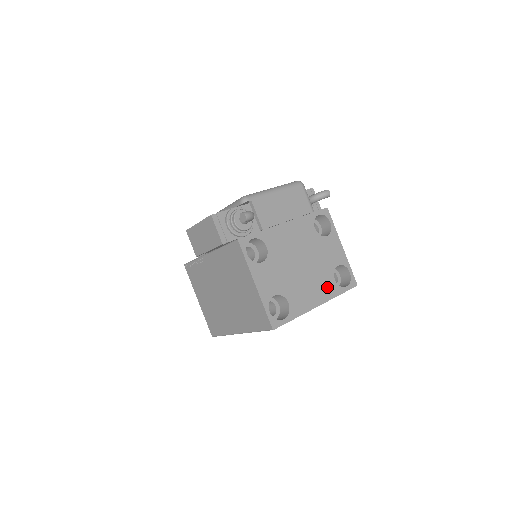
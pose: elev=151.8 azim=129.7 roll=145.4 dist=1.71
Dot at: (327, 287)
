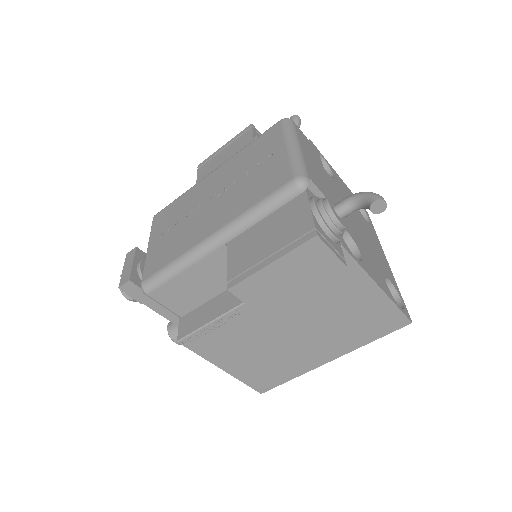
Dot at: (372, 234)
